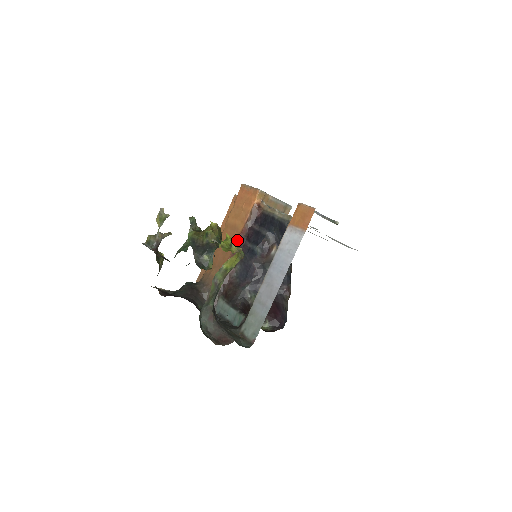
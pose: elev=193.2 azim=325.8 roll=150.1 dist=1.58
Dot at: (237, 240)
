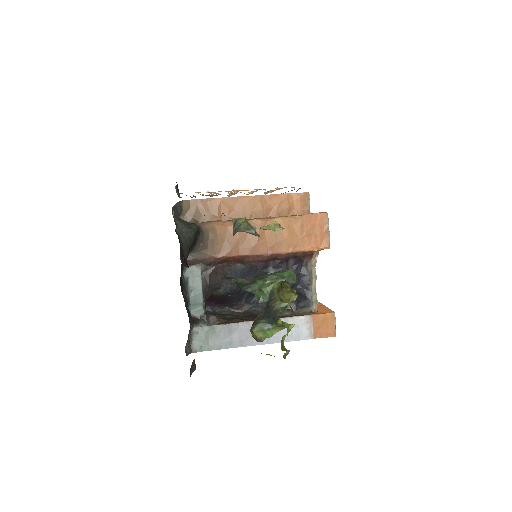
Dot at: (270, 253)
